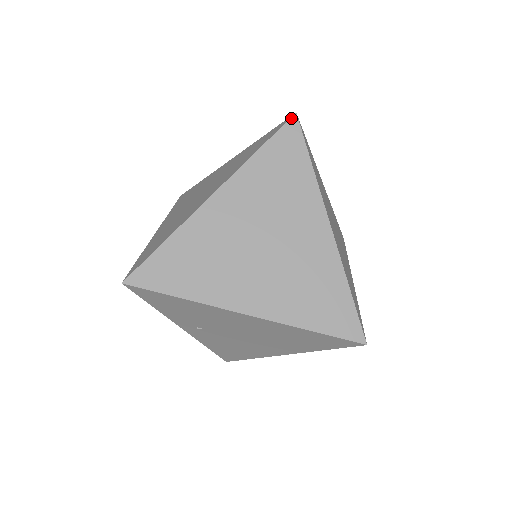
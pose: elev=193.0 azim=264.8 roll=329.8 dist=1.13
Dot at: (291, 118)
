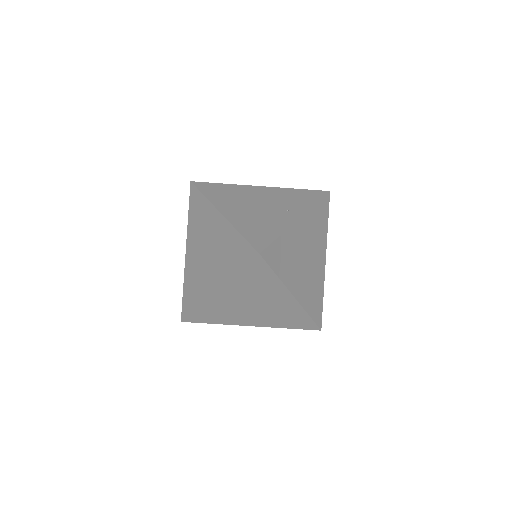
Dot at: (256, 257)
